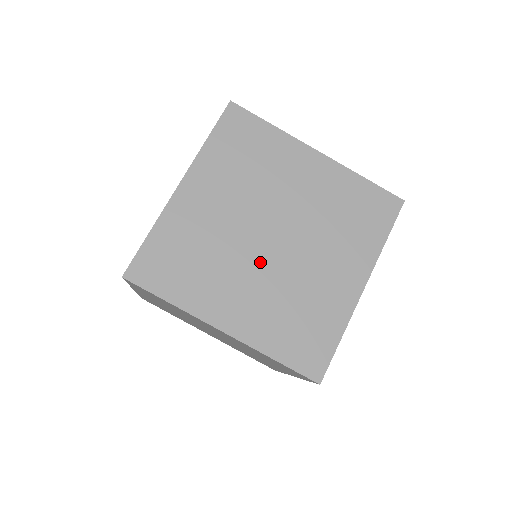
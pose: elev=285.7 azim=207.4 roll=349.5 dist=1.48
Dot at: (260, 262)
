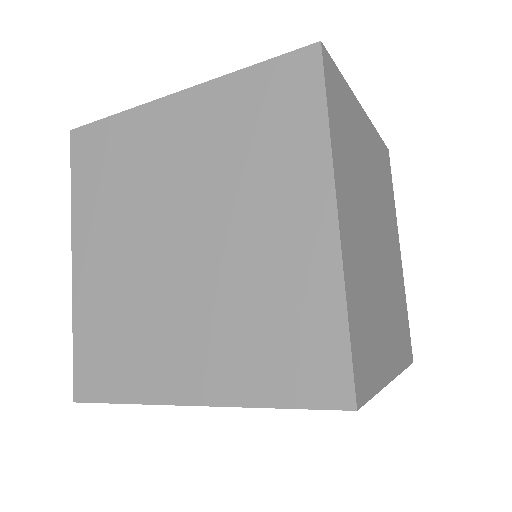
Dot at: (186, 286)
